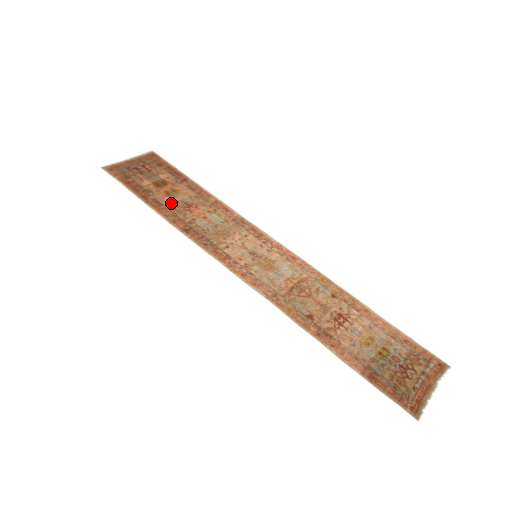
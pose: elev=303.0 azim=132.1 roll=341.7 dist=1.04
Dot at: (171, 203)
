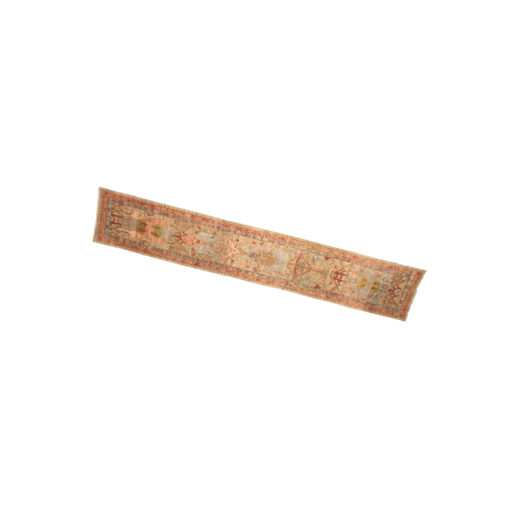
Dot at: (166, 244)
